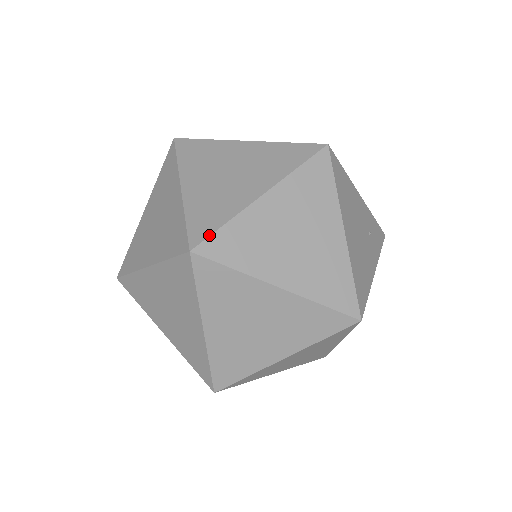
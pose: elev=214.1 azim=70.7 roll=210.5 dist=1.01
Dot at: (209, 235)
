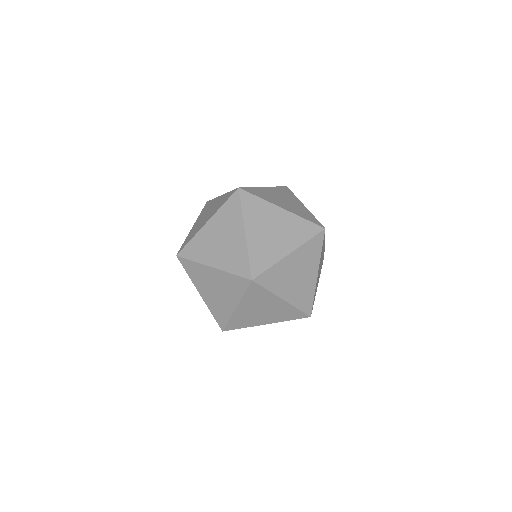
Dot at: (262, 273)
